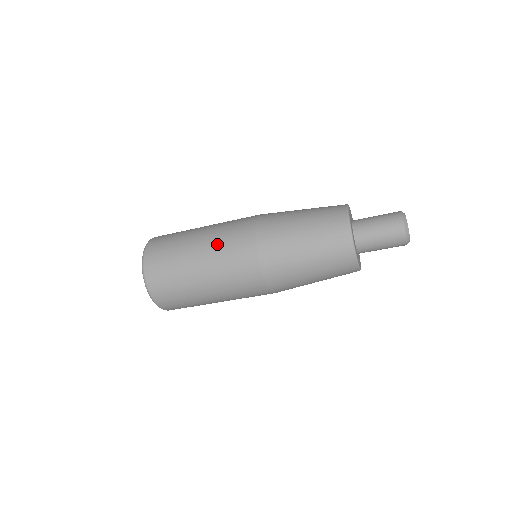
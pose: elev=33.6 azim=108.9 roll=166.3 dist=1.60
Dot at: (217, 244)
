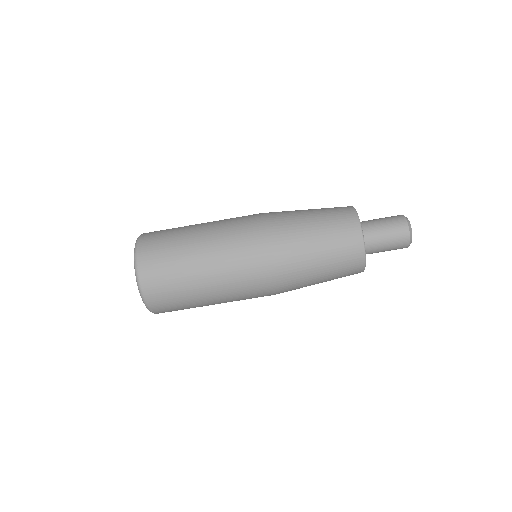
Dot at: (222, 238)
